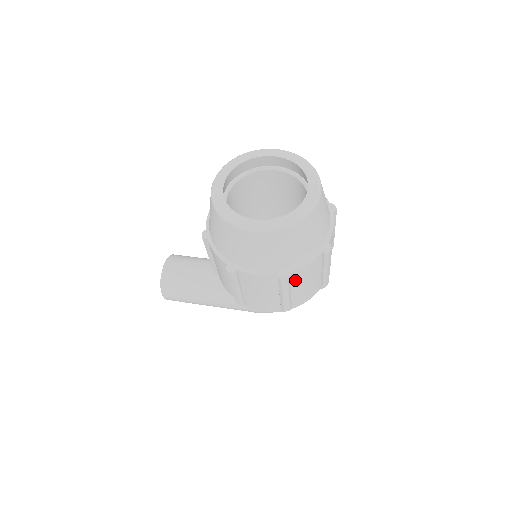
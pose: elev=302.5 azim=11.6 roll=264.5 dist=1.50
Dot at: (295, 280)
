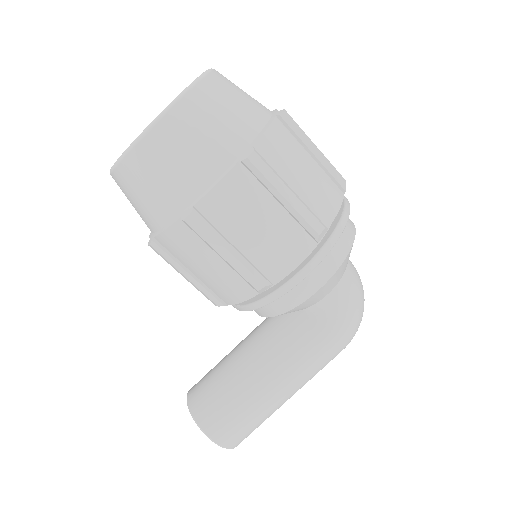
Dot at: (276, 164)
